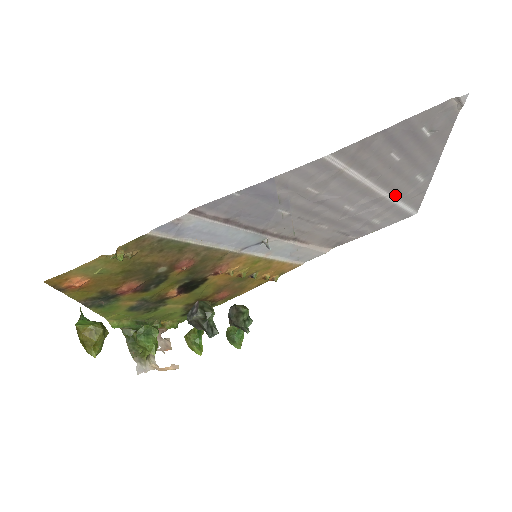
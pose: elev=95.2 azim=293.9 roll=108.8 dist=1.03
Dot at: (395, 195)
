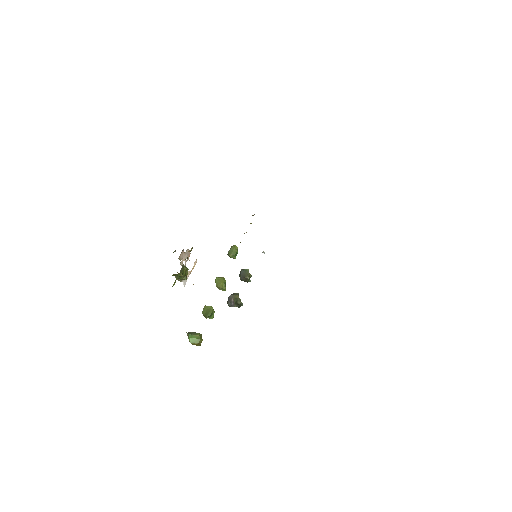
Dot at: occluded
